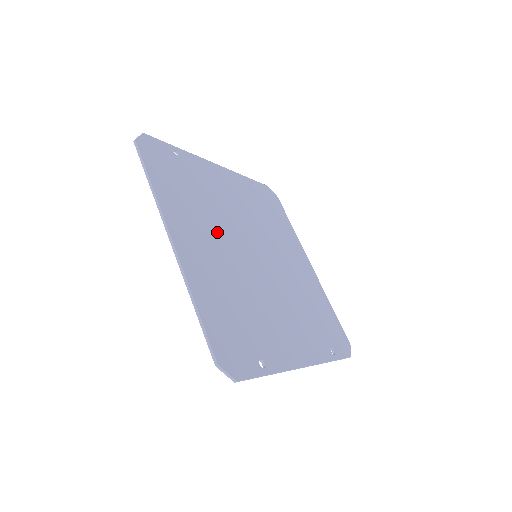
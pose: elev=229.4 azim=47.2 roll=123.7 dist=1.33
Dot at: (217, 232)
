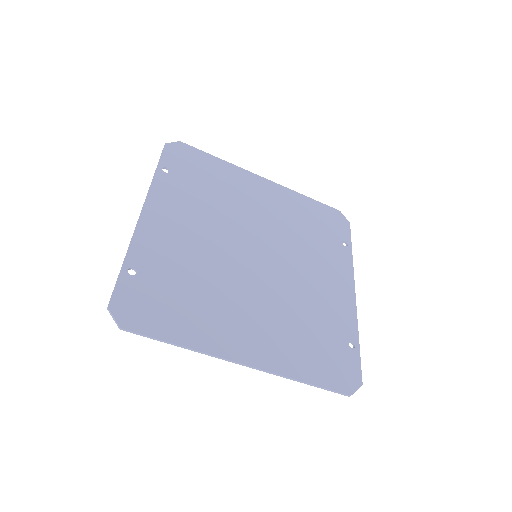
Dot at: (233, 292)
